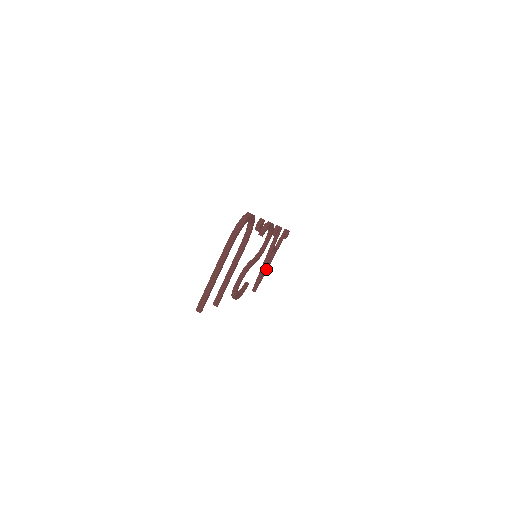
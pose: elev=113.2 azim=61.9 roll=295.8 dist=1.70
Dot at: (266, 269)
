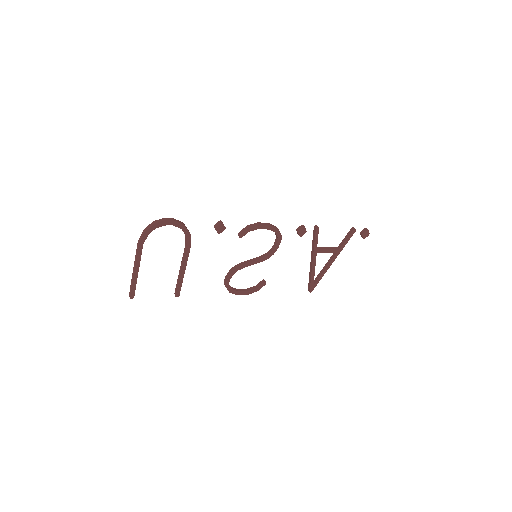
Dot at: (324, 270)
